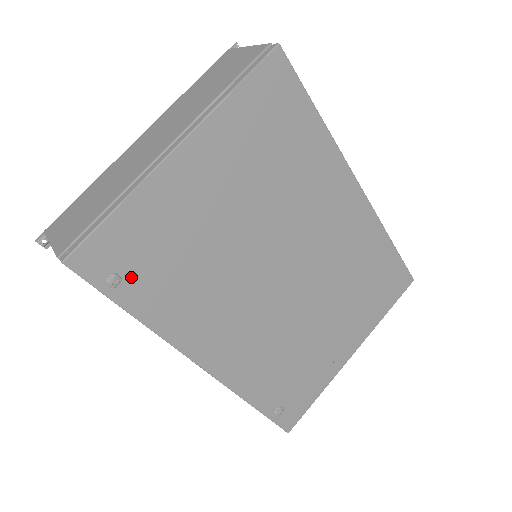
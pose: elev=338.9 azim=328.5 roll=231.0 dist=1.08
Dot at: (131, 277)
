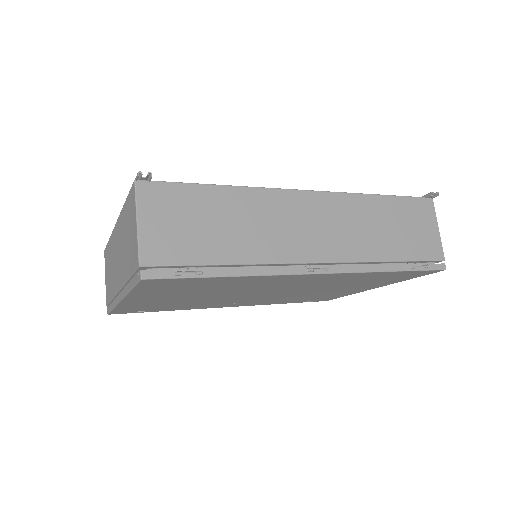
Dot at: (149, 310)
